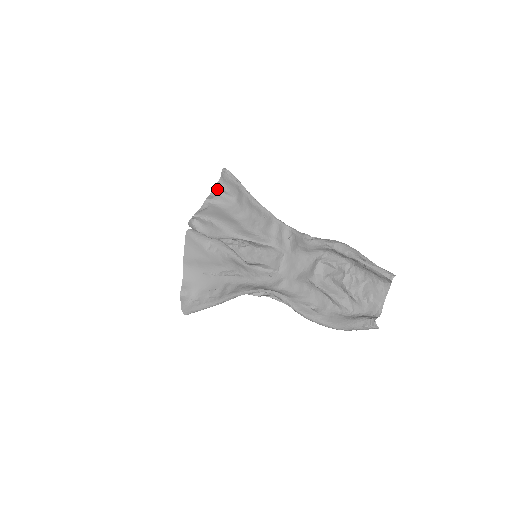
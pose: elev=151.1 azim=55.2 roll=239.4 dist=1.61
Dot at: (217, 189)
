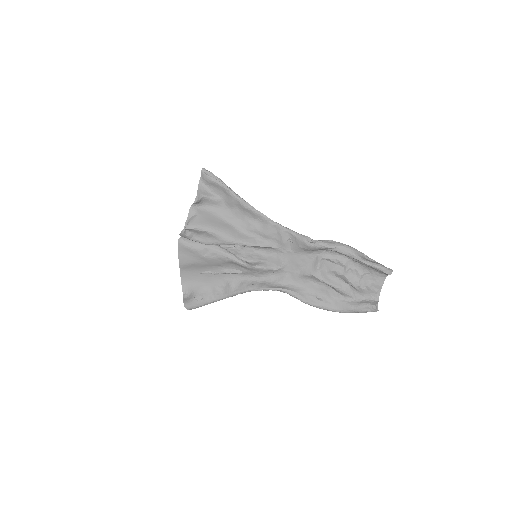
Dot at: (201, 193)
